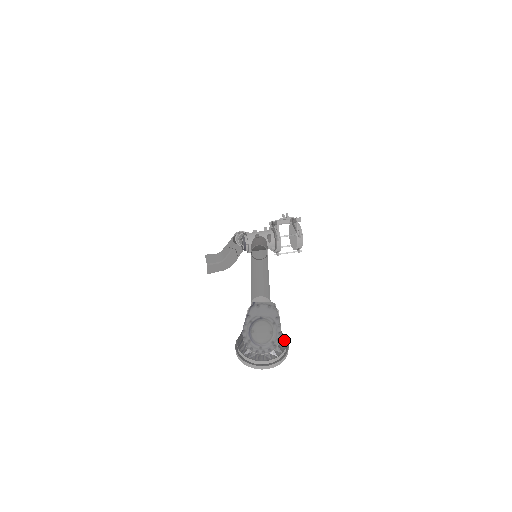
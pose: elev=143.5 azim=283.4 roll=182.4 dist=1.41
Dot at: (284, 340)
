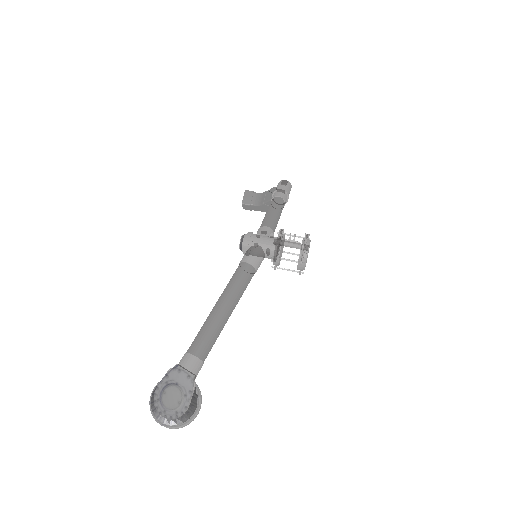
Dot at: (192, 411)
